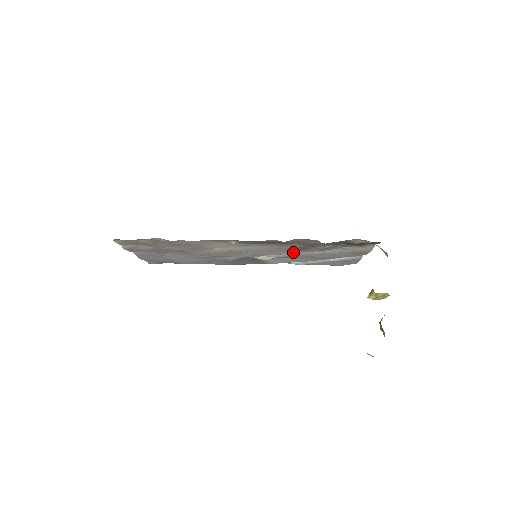
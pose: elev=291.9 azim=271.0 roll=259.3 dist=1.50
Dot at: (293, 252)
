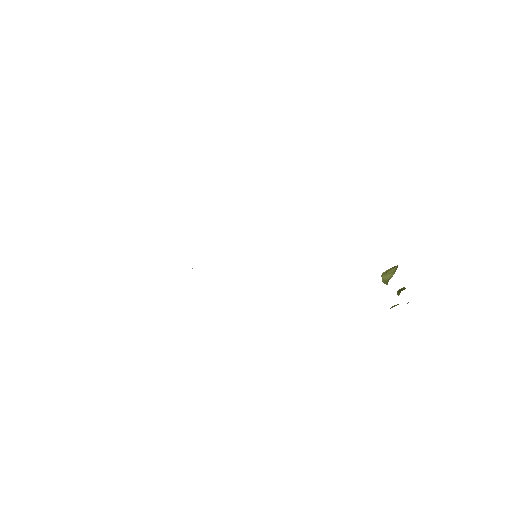
Dot at: occluded
